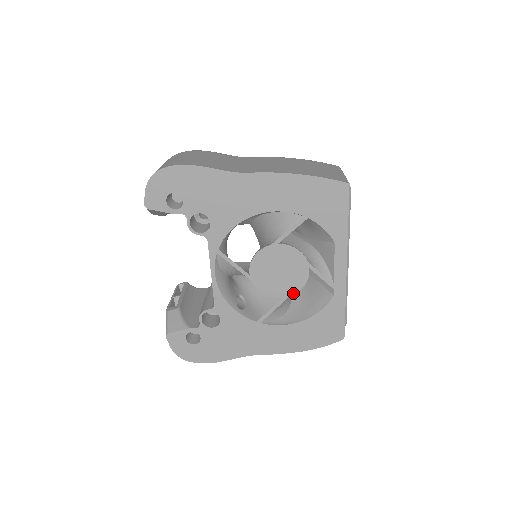
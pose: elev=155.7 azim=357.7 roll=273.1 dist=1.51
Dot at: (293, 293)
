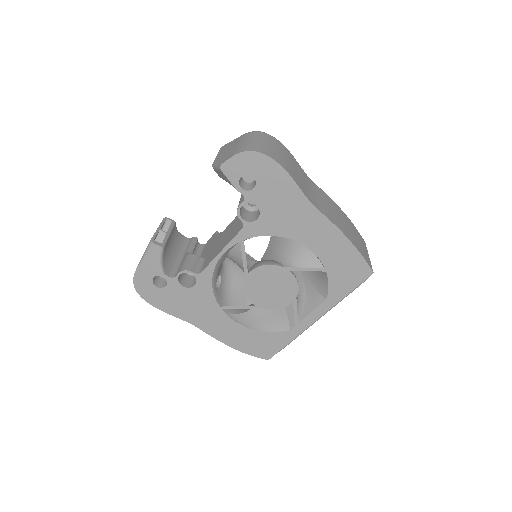
Dot at: (265, 308)
